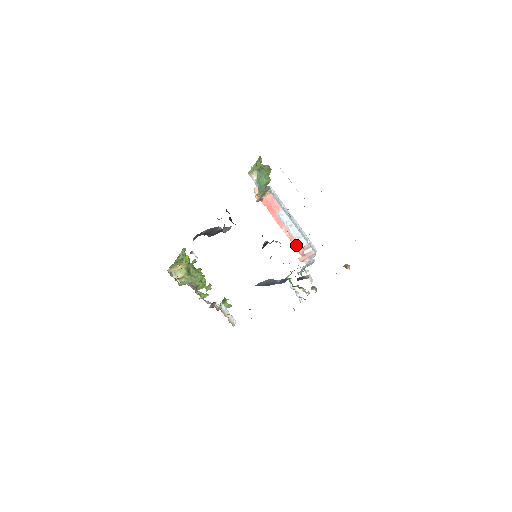
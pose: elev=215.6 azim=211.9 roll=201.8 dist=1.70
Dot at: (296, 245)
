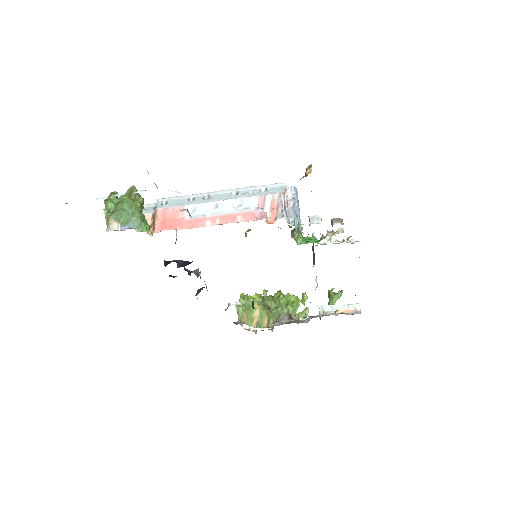
Dot at: (243, 218)
